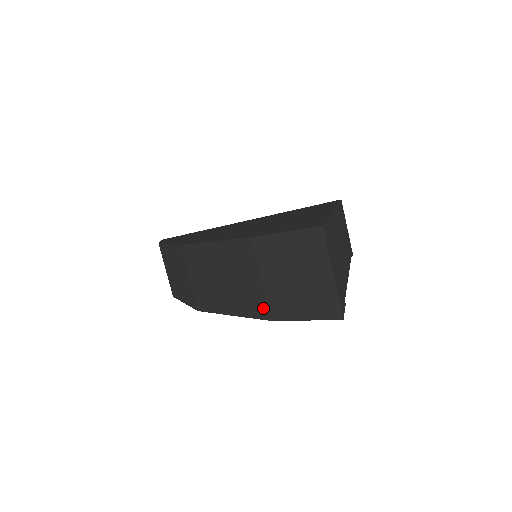
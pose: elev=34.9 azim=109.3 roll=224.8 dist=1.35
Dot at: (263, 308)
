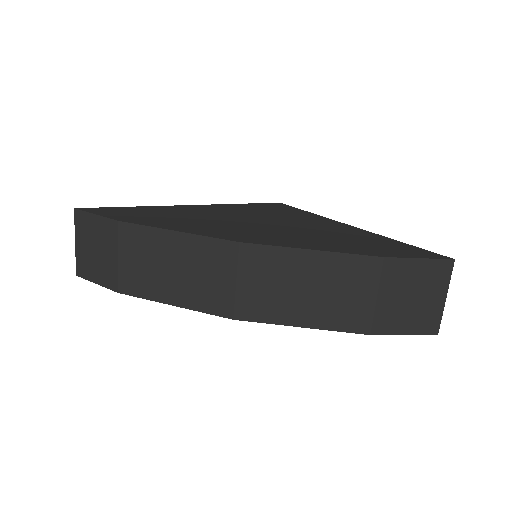
Dot at: (364, 323)
